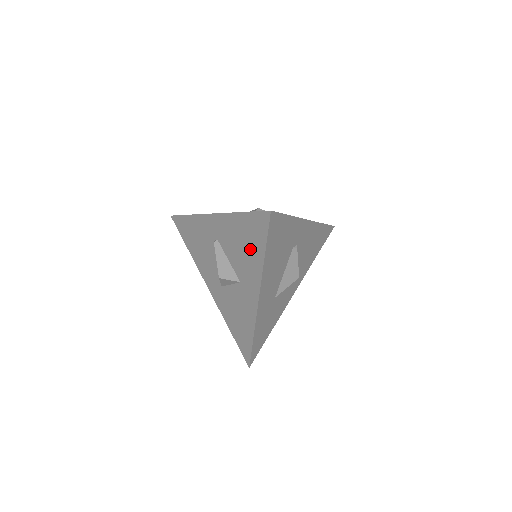
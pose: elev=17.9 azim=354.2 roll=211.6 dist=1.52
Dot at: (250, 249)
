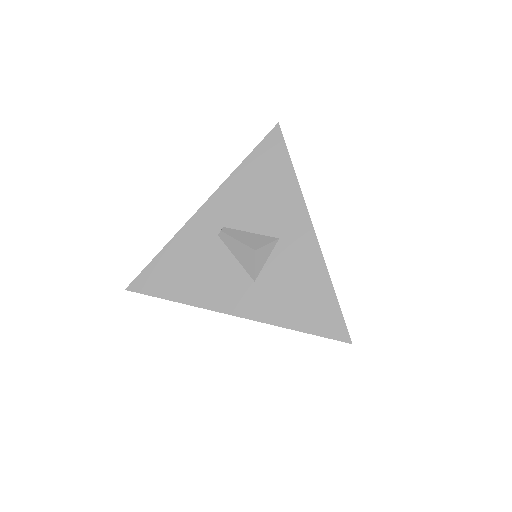
Dot at: (273, 184)
